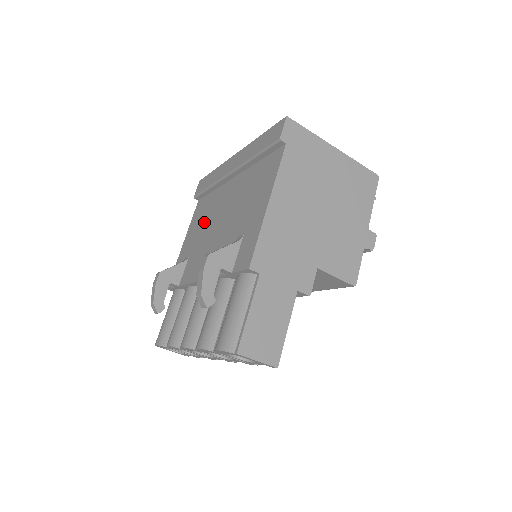
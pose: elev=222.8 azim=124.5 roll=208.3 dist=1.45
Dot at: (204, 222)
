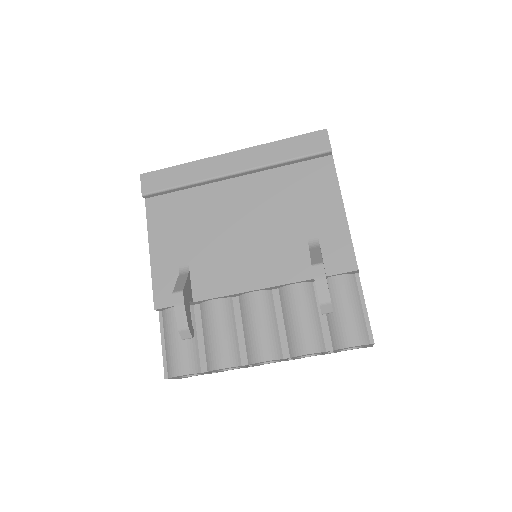
Dot at: (196, 226)
